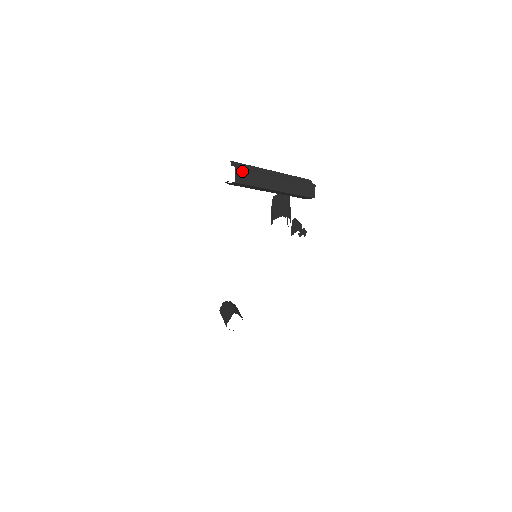
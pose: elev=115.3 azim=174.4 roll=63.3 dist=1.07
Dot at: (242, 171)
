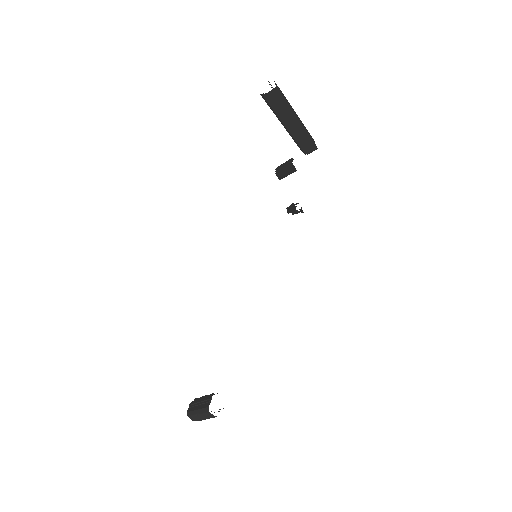
Dot at: (277, 86)
